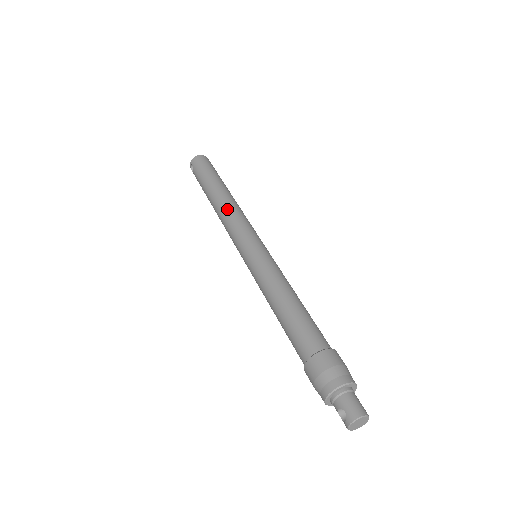
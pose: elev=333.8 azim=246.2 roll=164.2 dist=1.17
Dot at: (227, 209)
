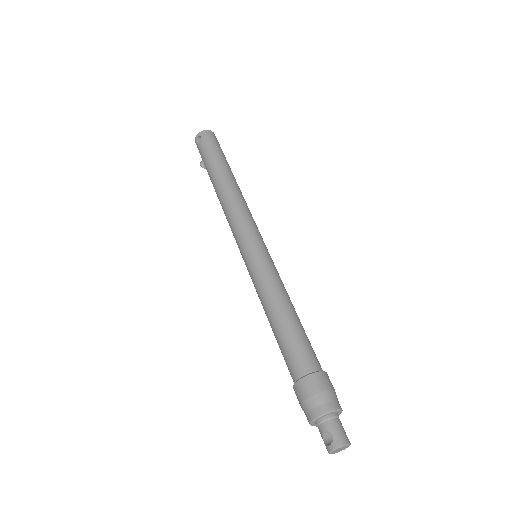
Dot at: (236, 198)
